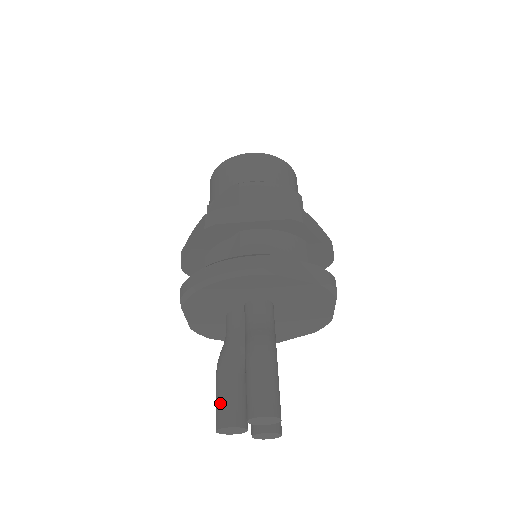
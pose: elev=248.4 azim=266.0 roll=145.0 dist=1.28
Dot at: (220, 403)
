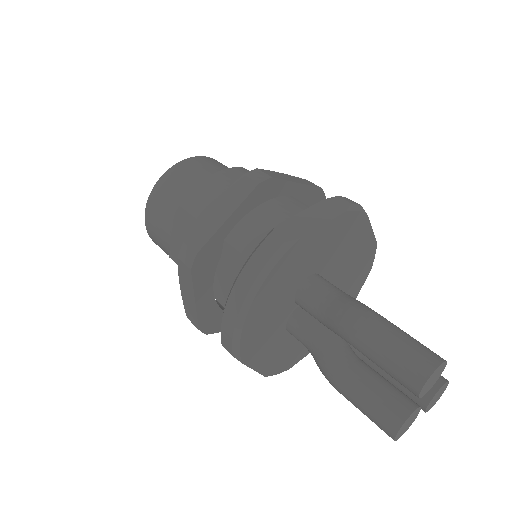
Dot at: (370, 410)
